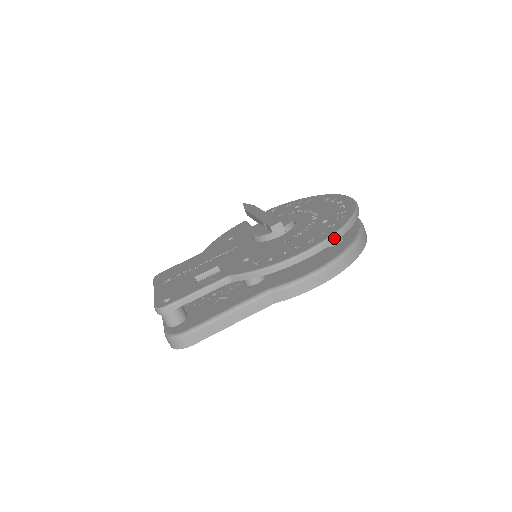
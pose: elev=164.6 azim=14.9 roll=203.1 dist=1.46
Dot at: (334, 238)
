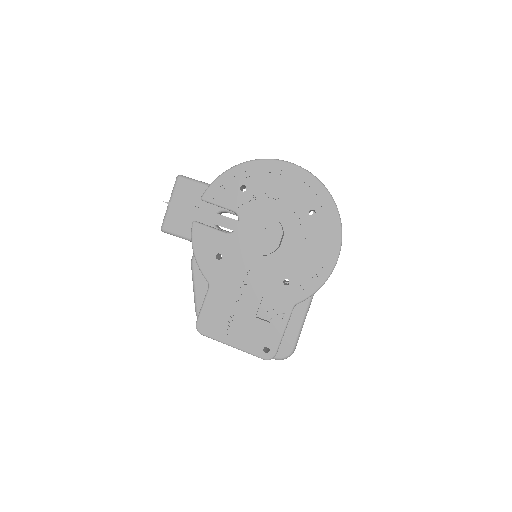
Dot at: occluded
